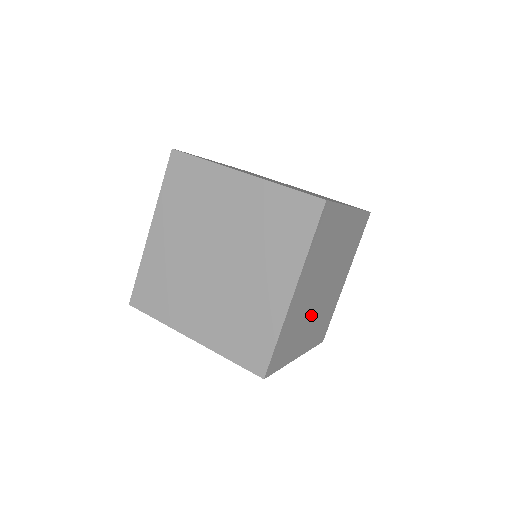
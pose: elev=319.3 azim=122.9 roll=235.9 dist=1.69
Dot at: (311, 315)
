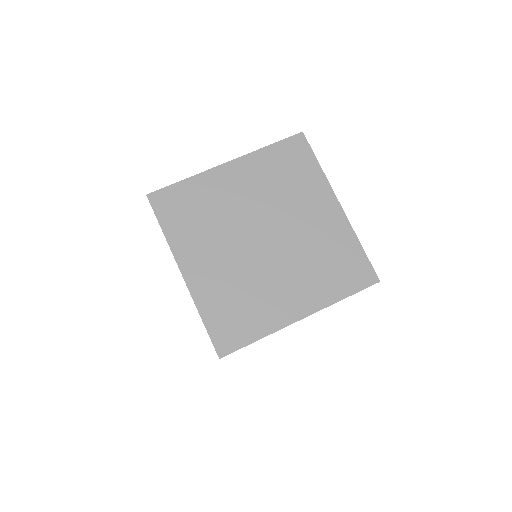
Dot at: occluded
